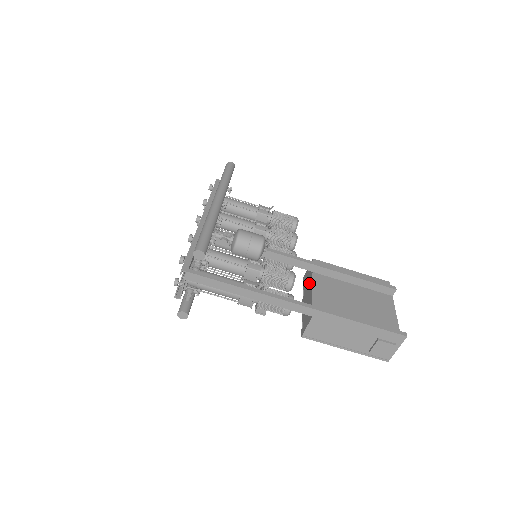
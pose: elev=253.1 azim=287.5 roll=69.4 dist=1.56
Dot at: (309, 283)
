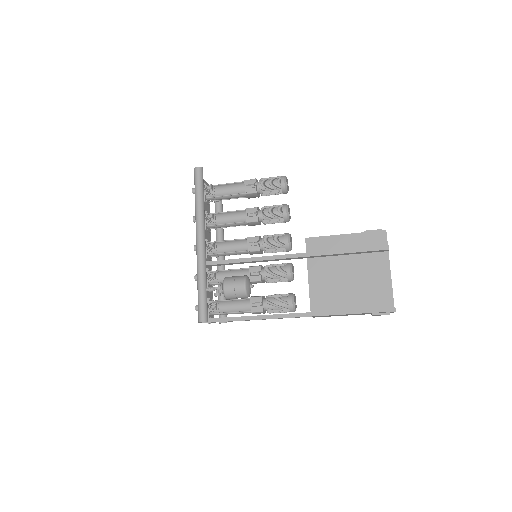
Dot at: occluded
